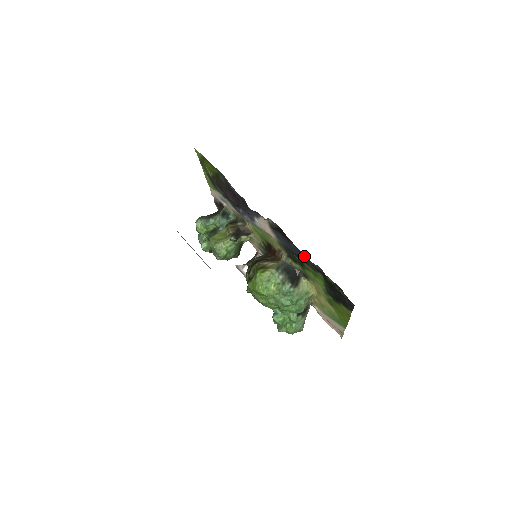
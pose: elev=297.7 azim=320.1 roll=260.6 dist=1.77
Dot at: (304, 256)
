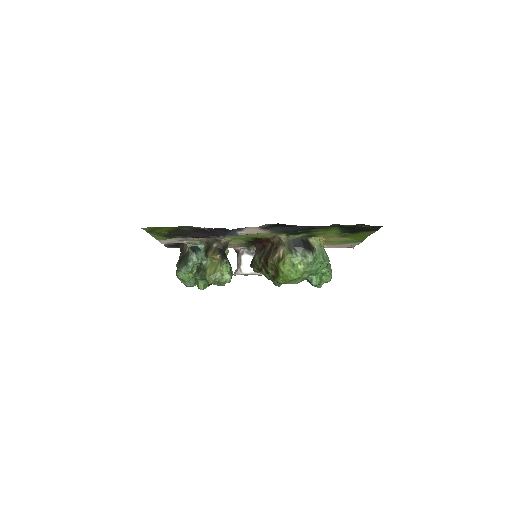
Dot at: (315, 227)
